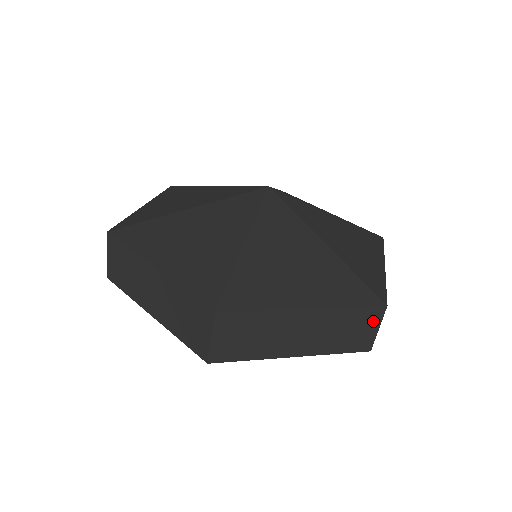
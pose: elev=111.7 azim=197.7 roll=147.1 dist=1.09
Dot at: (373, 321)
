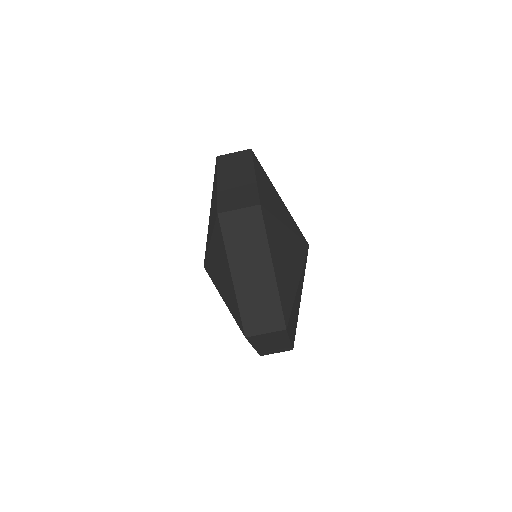
Dot at: (272, 325)
